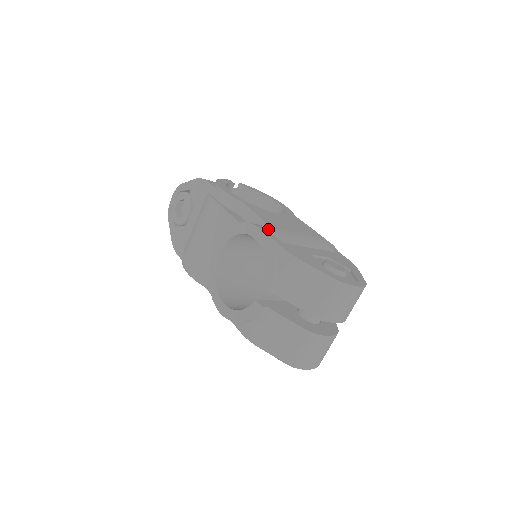
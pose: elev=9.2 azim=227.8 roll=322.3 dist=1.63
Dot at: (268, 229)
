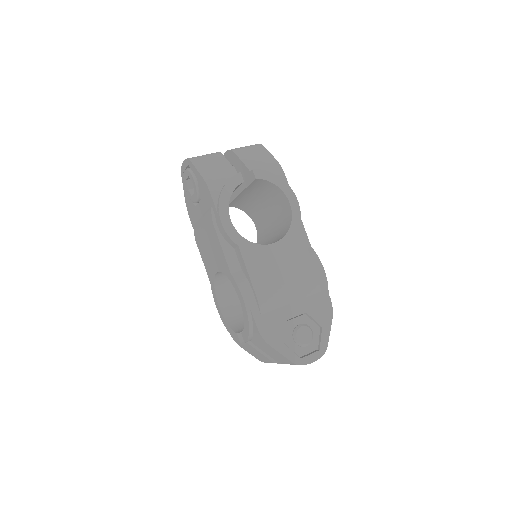
Dot at: (253, 293)
